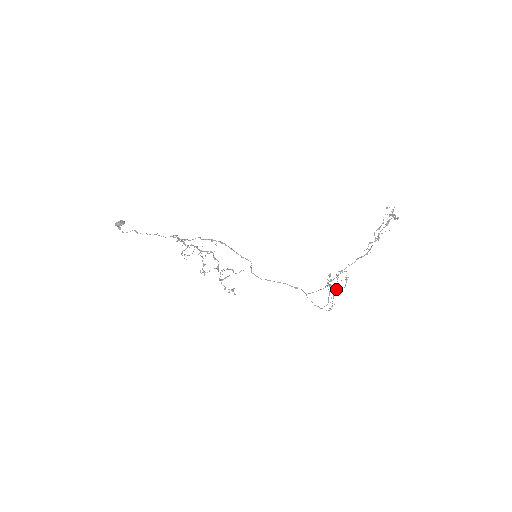
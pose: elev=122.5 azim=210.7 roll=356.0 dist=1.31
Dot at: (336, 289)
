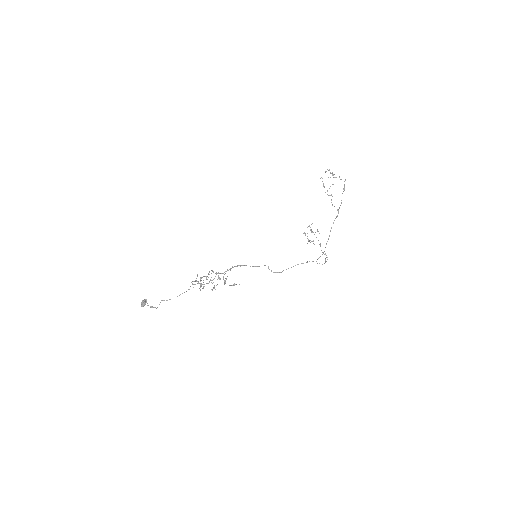
Dot at: occluded
